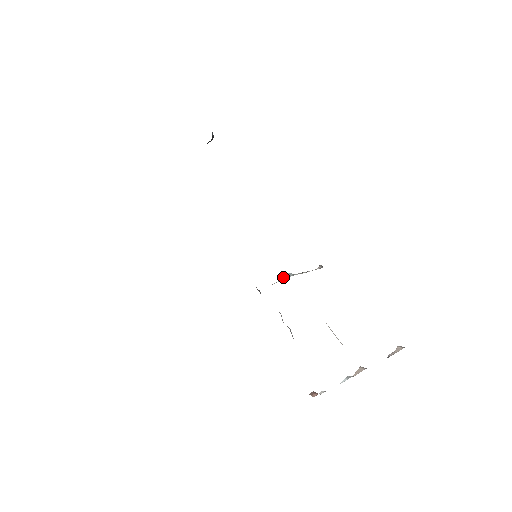
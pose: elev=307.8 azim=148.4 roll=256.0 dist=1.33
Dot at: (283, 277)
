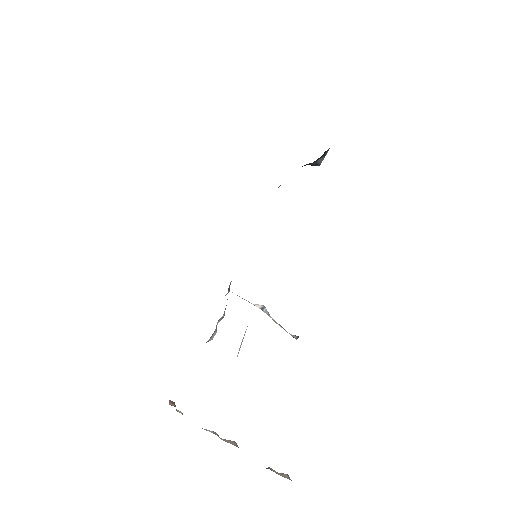
Dot at: (259, 305)
